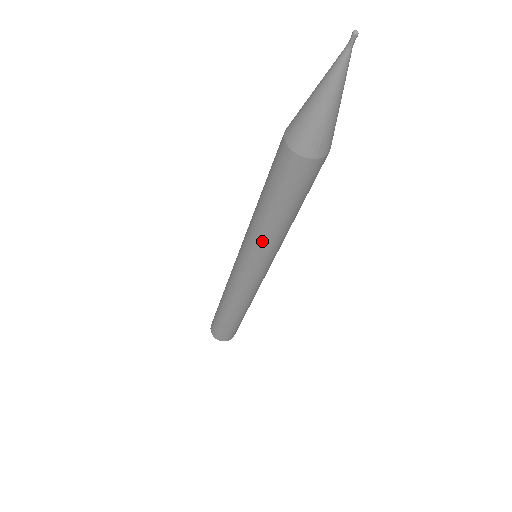
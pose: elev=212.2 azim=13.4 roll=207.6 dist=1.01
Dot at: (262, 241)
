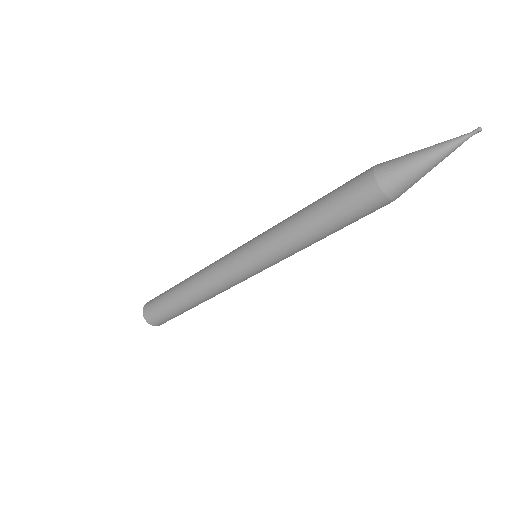
Dot at: (288, 247)
